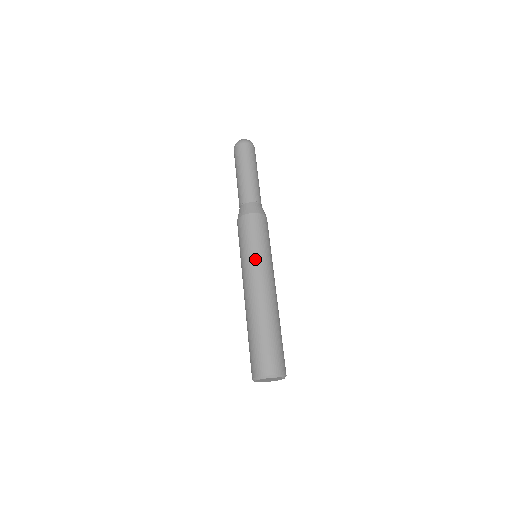
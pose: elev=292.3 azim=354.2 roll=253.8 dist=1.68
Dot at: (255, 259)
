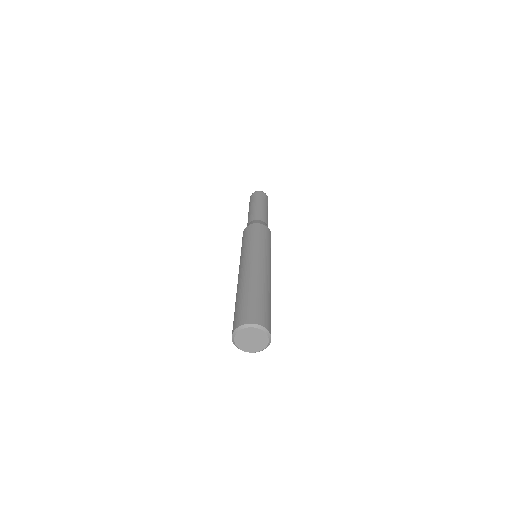
Dot at: (256, 248)
